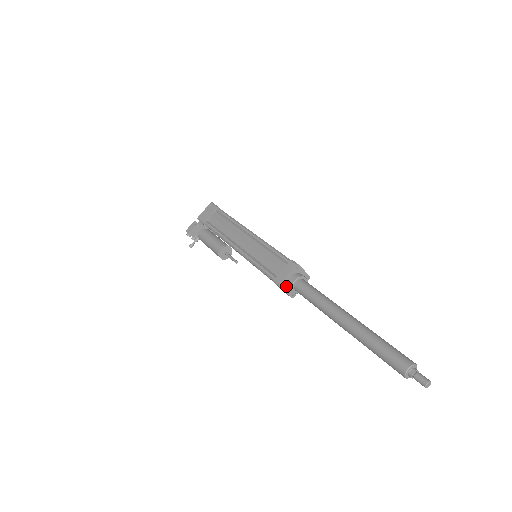
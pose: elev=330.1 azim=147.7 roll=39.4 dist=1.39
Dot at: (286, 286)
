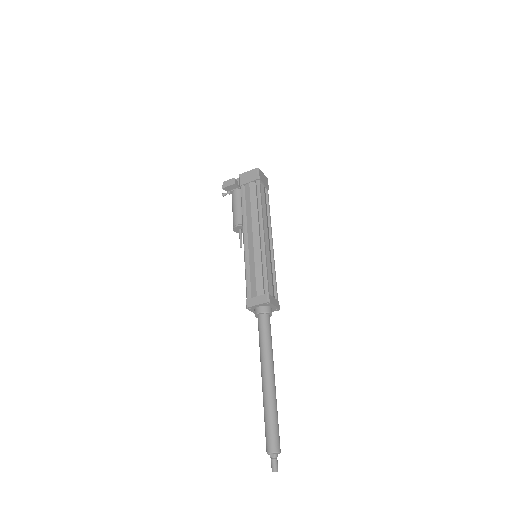
Dot at: (253, 309)
